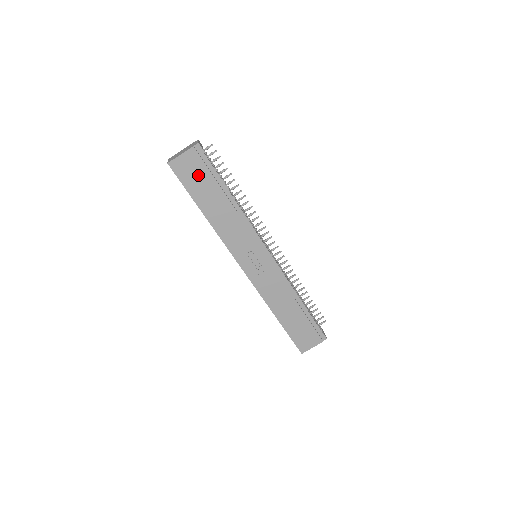
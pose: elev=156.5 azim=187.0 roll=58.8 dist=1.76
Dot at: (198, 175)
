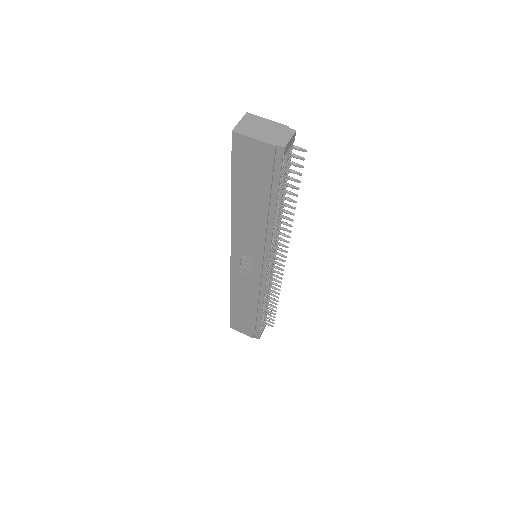
Dot at: (256, 170)
